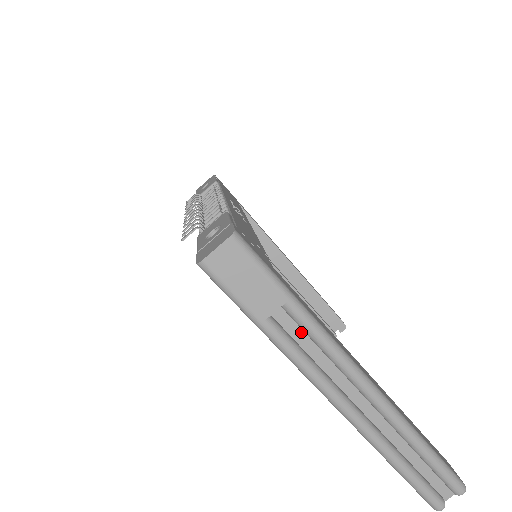
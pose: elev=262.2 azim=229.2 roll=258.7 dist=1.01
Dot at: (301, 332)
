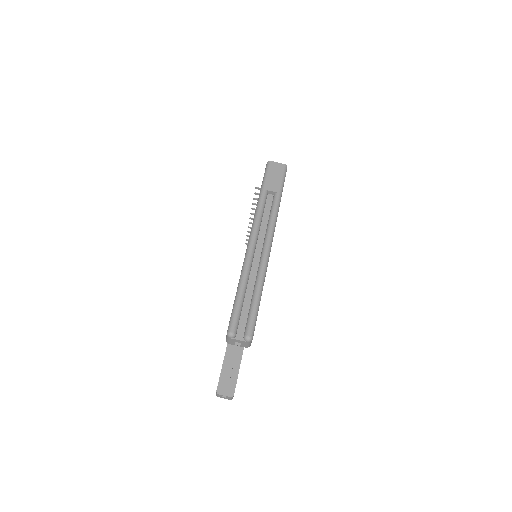
Dot at: (269, 209)
